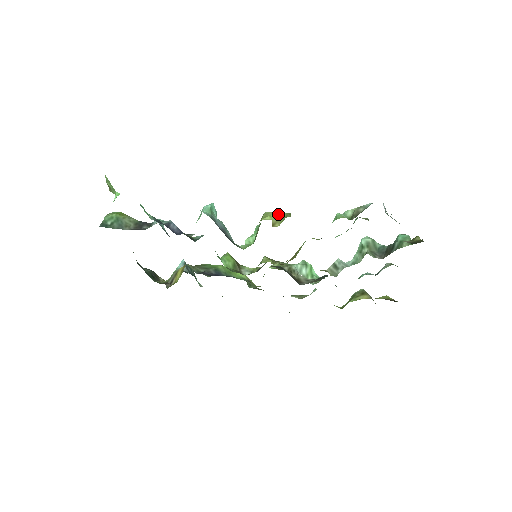
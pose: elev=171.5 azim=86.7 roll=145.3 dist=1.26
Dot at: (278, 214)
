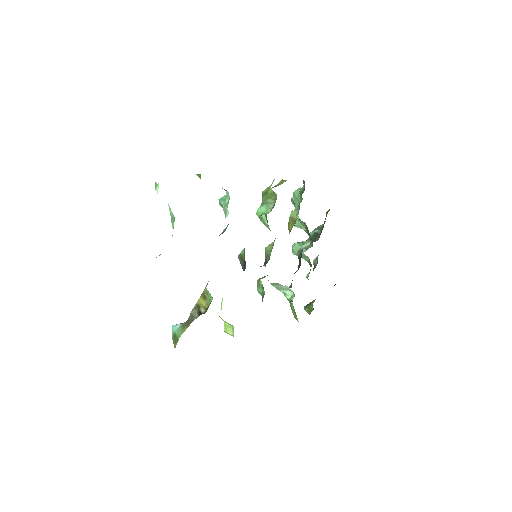
Dot at: occluded
